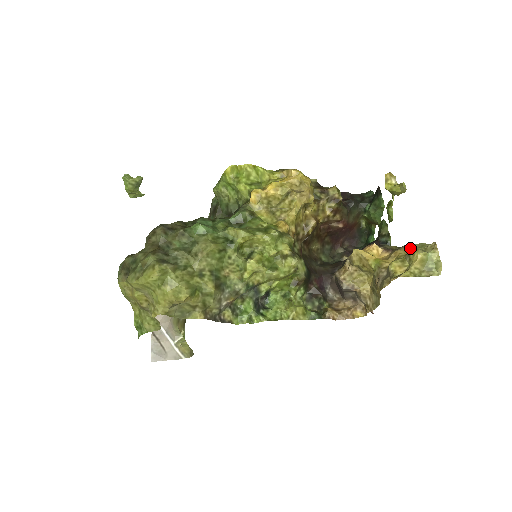
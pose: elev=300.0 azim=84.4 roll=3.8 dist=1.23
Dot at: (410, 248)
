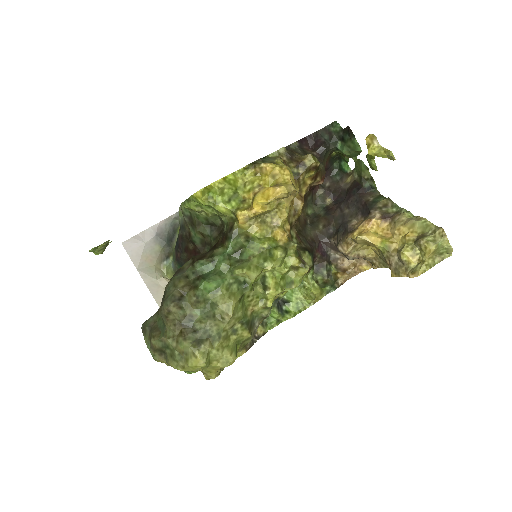
Dot at: (414, 226)
